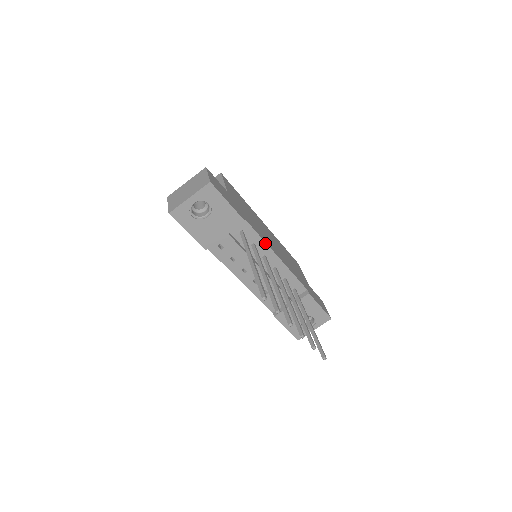
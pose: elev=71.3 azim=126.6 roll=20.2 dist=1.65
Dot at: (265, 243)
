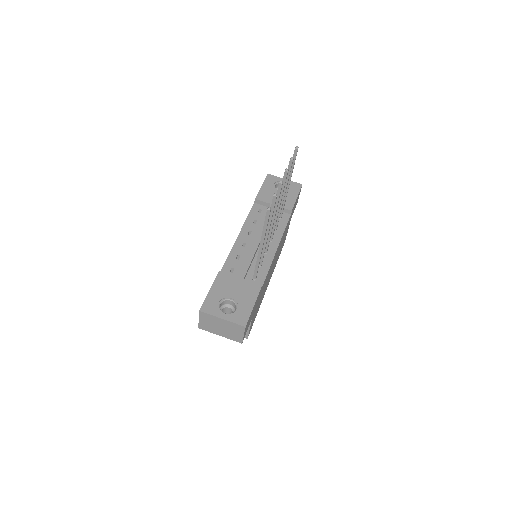
Dot at: (282, 235)
